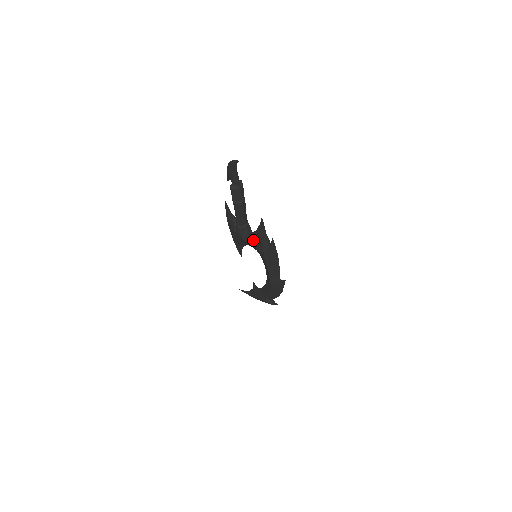
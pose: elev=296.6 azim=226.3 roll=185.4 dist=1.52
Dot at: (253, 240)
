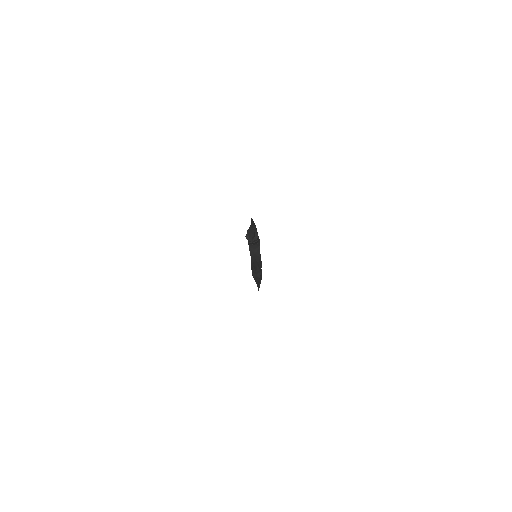
Dot at: (252, 258)
